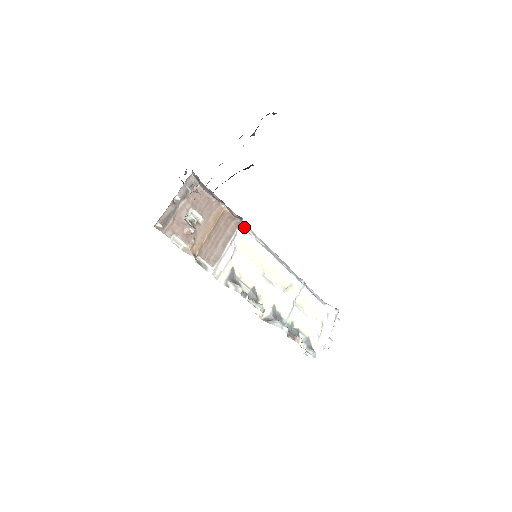
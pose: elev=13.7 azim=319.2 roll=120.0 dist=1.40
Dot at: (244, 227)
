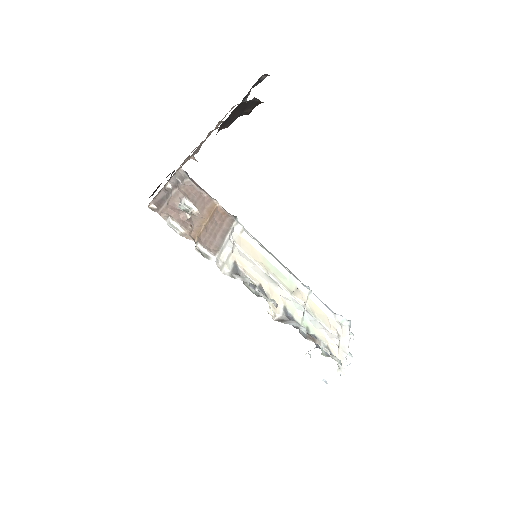
Dot at: (239, 224)
